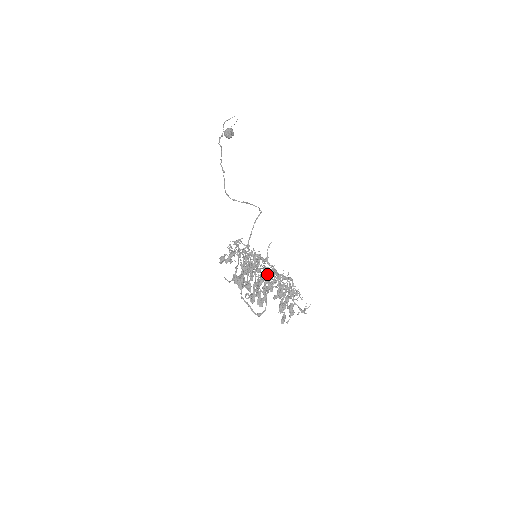
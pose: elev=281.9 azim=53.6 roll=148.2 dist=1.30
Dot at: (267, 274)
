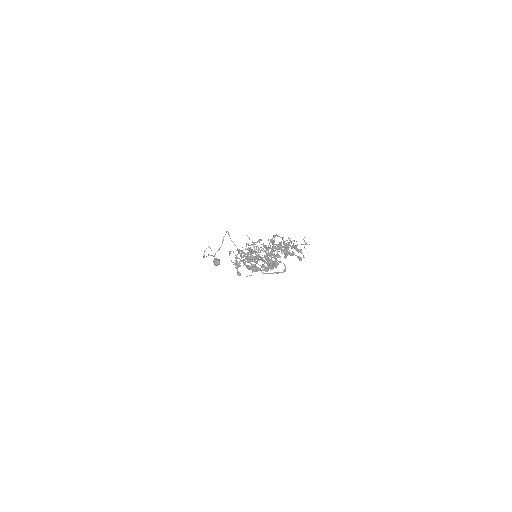
Dot at: occluded
